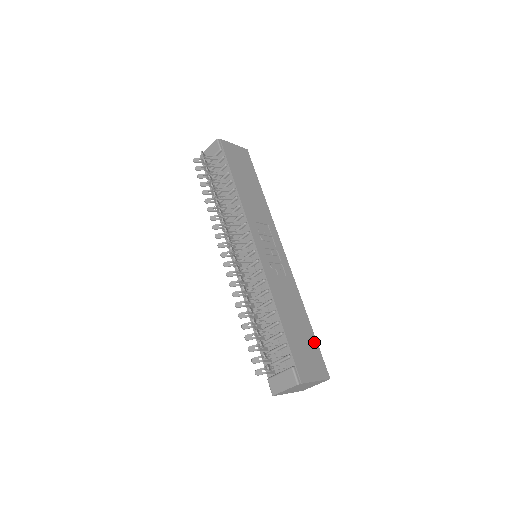
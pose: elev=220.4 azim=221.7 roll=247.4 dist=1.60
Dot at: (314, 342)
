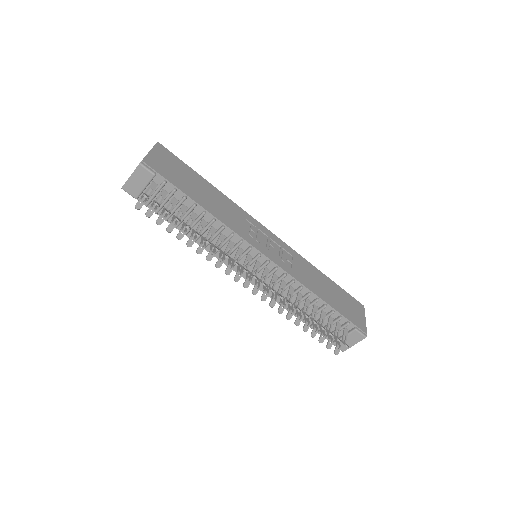
Dot at: (341, 290)
